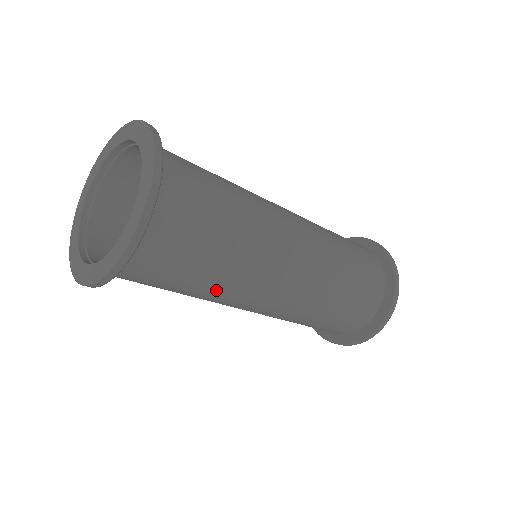
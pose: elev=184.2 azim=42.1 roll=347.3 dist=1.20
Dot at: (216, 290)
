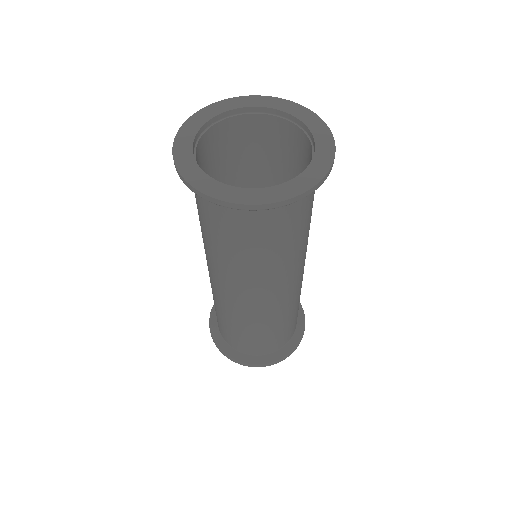
Dot at: (282, 261)
